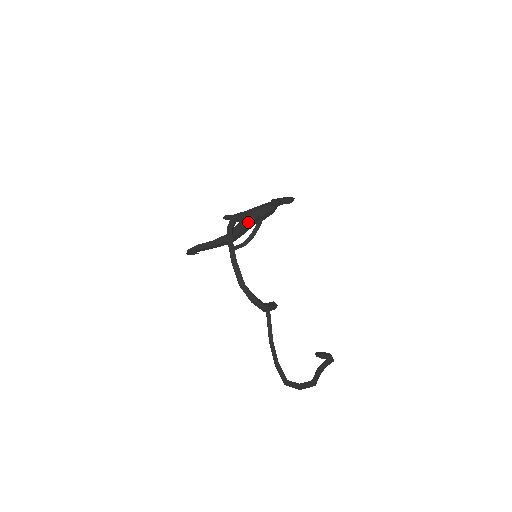
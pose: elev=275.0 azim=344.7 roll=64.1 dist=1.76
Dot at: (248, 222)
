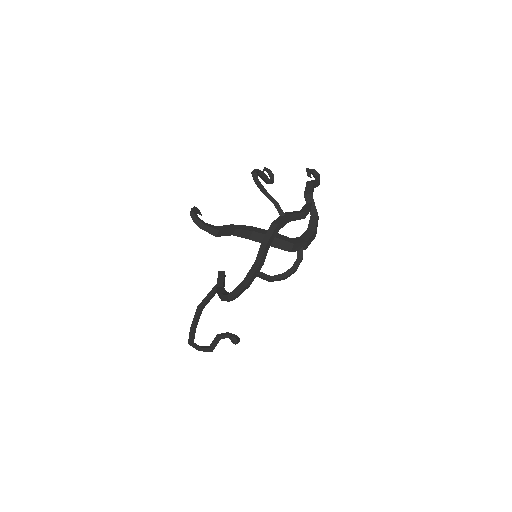
Dot at: (288, 251)
